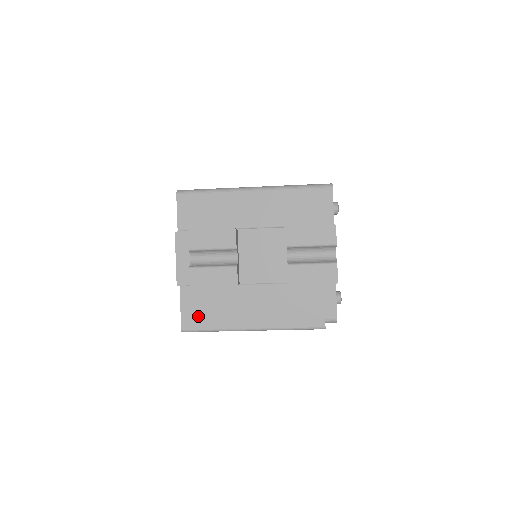
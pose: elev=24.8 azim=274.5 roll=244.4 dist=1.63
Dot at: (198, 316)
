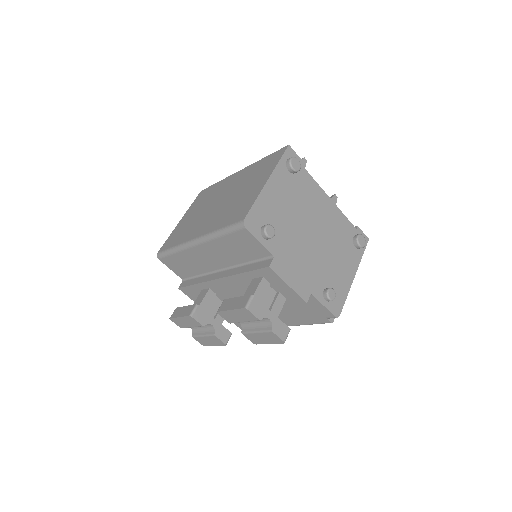
Dot at: occluded
